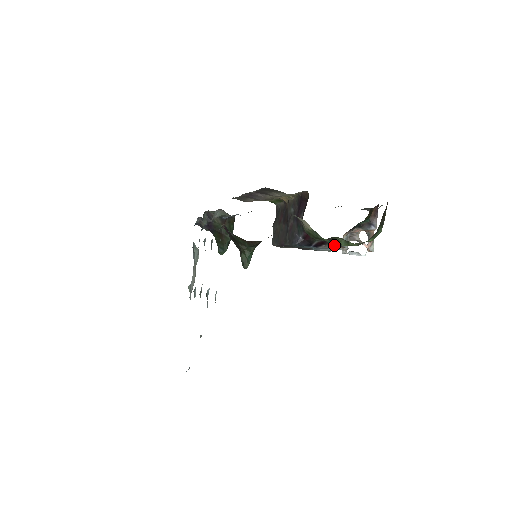
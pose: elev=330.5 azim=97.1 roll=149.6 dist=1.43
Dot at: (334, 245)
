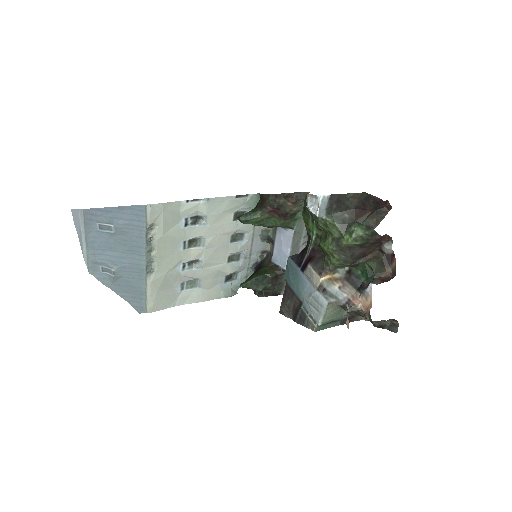
Dot at: (318, 270)
